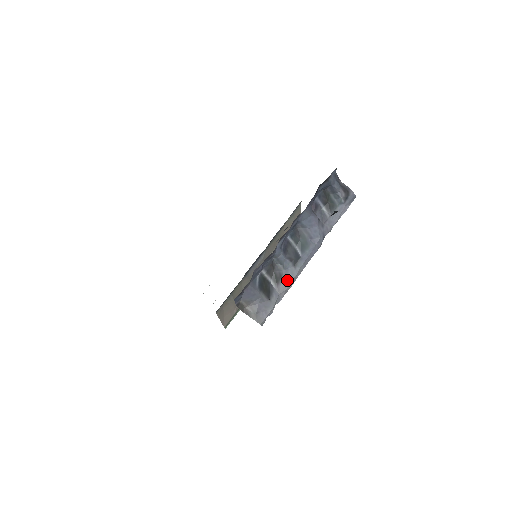
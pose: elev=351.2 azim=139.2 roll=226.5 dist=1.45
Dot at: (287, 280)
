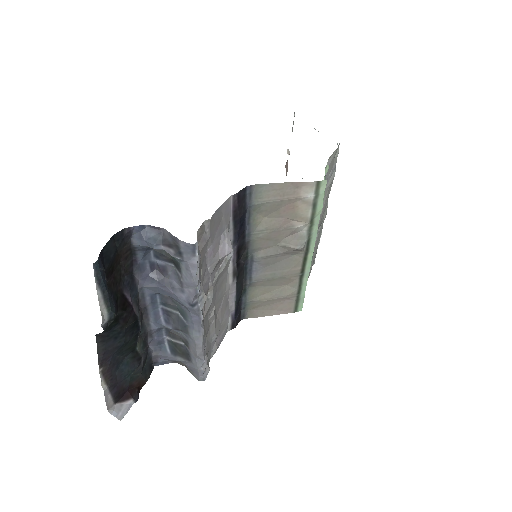
Dot at: (193, 346)
